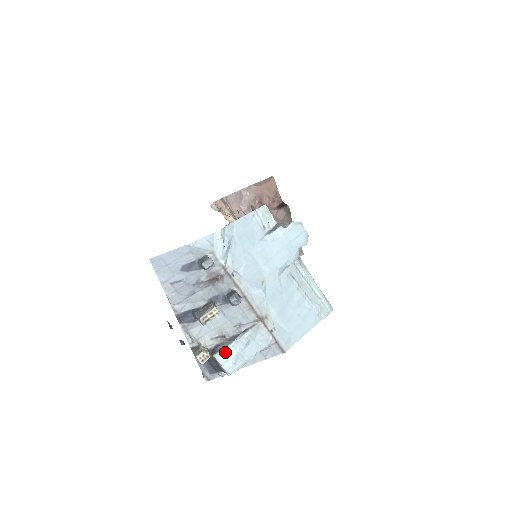
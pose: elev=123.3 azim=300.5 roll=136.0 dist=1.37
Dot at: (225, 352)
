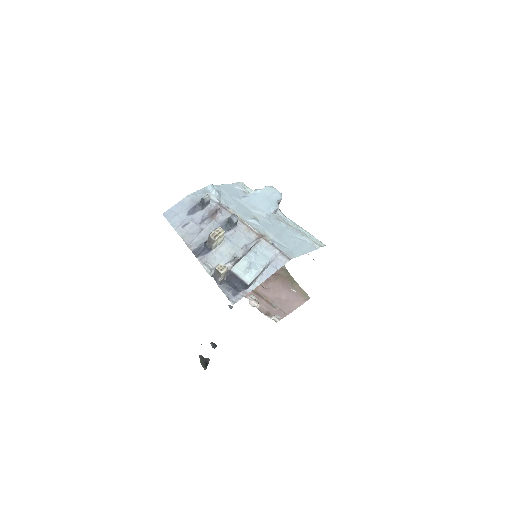
Dot at: (239, 265)
